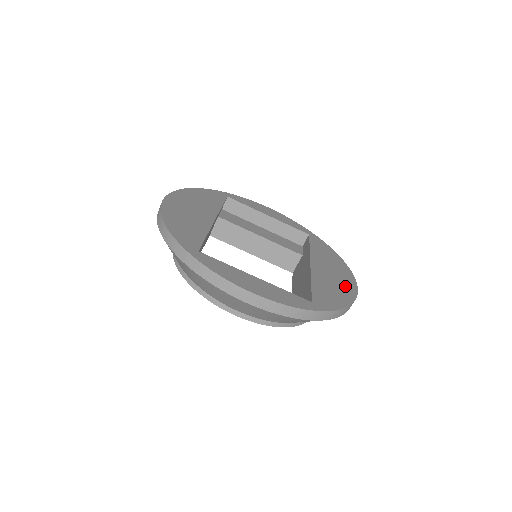
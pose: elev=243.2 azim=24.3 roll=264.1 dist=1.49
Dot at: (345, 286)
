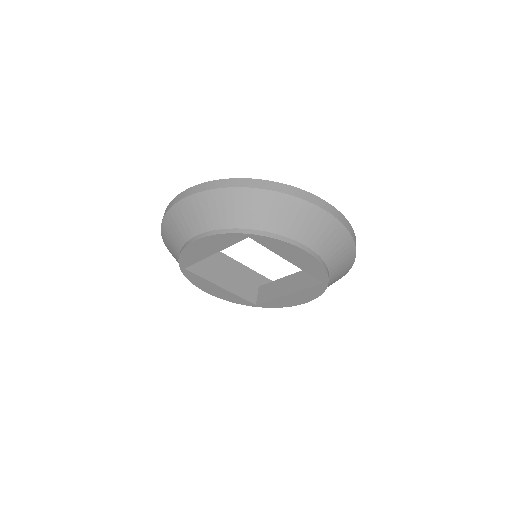
Dot at: occluded
